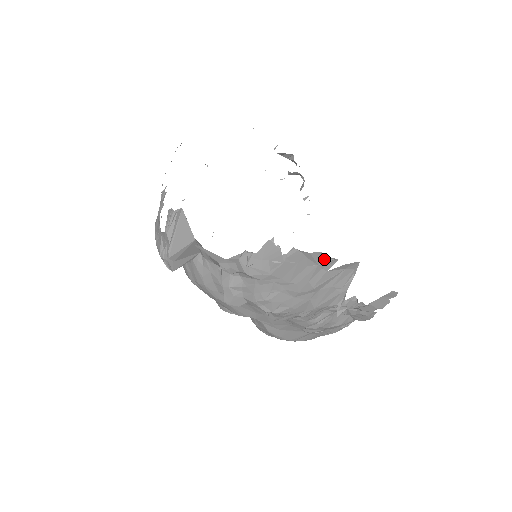
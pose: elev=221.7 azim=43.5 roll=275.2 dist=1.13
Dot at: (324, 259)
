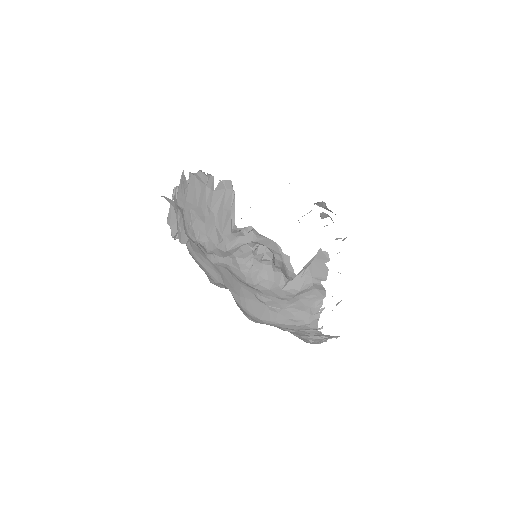
Dot at: (207, 178)
